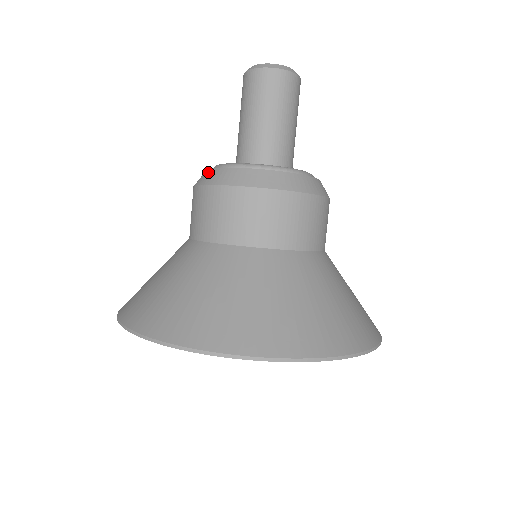
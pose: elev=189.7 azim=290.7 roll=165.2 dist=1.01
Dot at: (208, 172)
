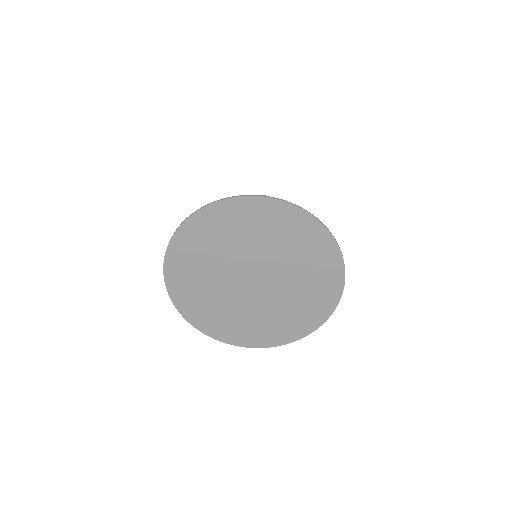
Dot at: occluded
